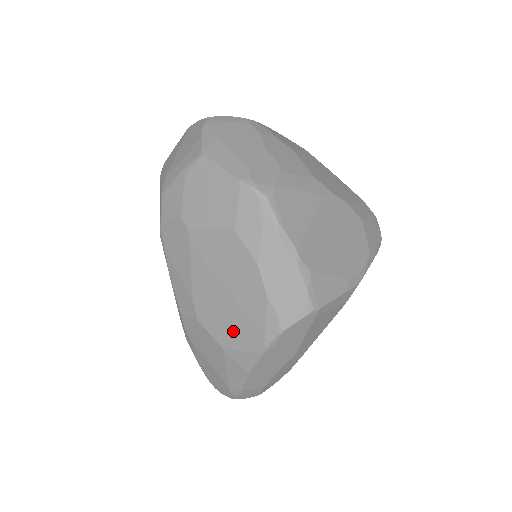
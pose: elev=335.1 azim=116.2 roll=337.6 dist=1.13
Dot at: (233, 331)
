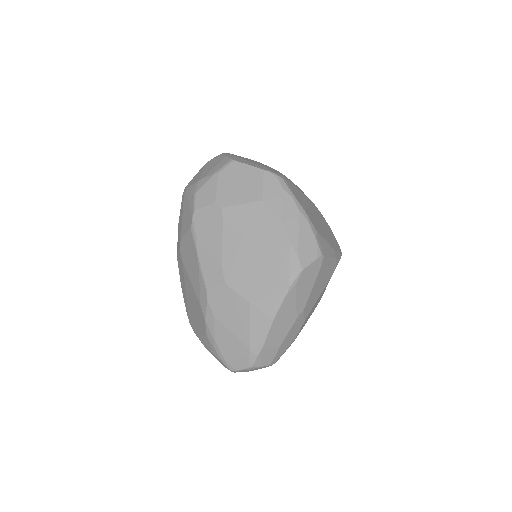
Dot at: (260, 282)
